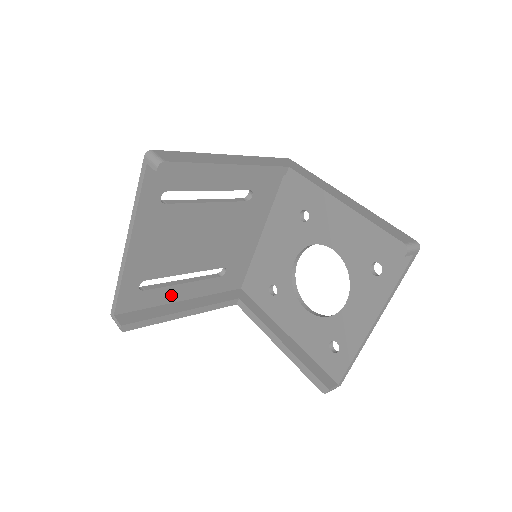
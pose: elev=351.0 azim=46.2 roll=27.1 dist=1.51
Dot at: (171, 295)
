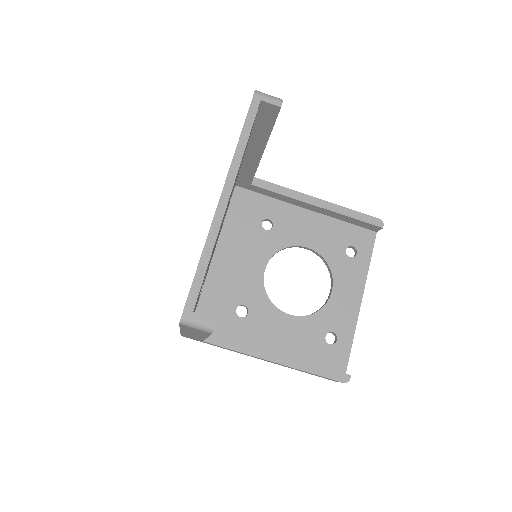
Dot at: occluded
